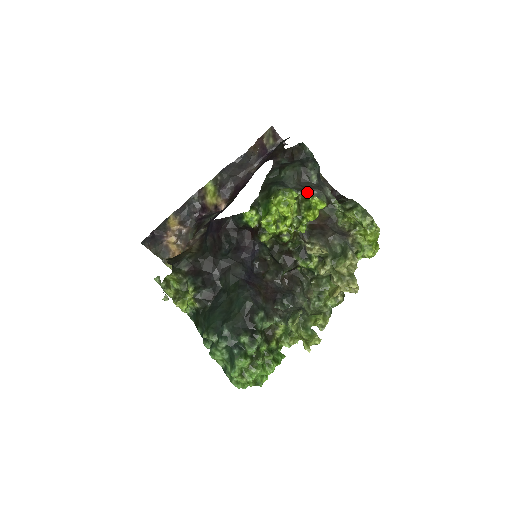
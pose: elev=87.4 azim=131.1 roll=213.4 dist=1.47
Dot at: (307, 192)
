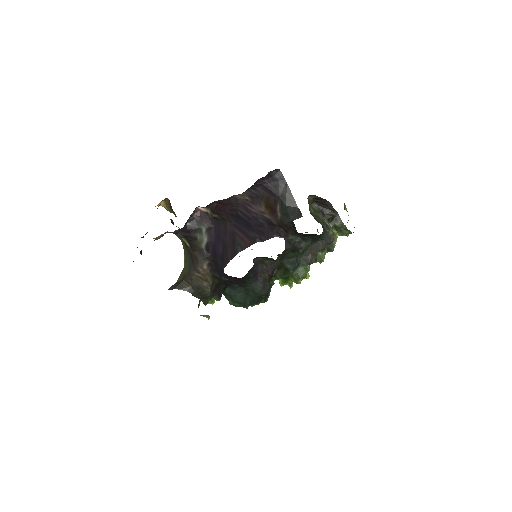
Dot at: (316, 259)
